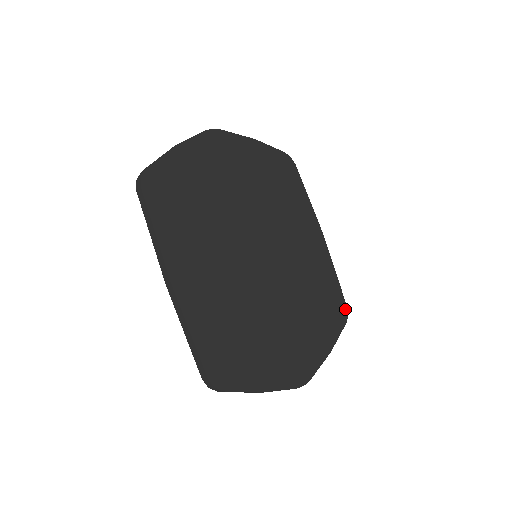
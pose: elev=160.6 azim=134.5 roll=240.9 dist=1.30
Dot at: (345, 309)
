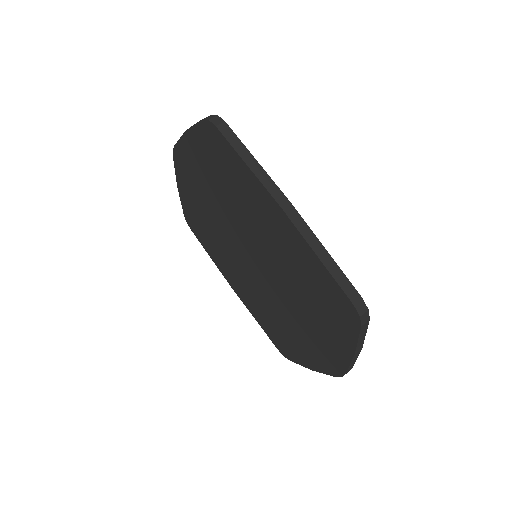
Dot at: occluded
